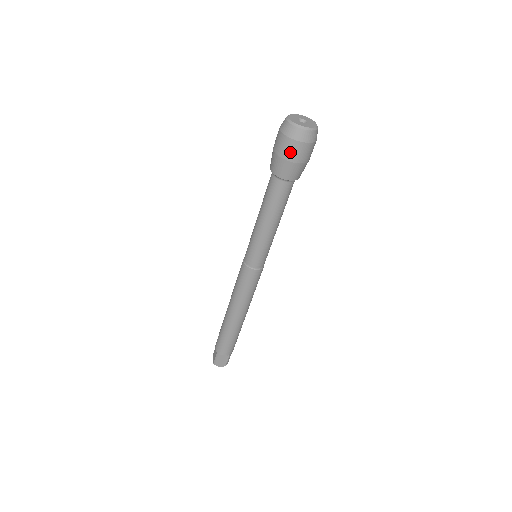
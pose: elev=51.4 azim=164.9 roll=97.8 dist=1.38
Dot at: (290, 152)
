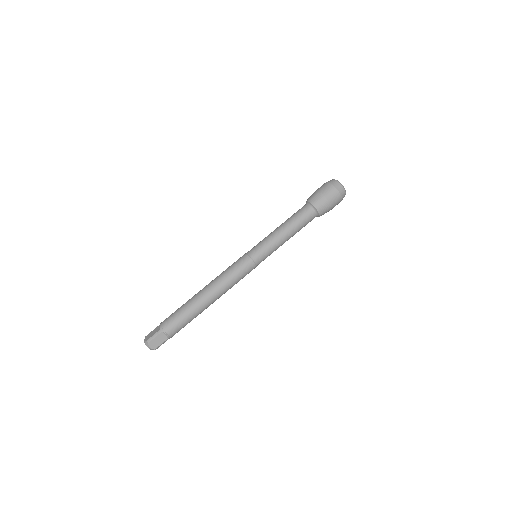
Dot at: (330, 194)
